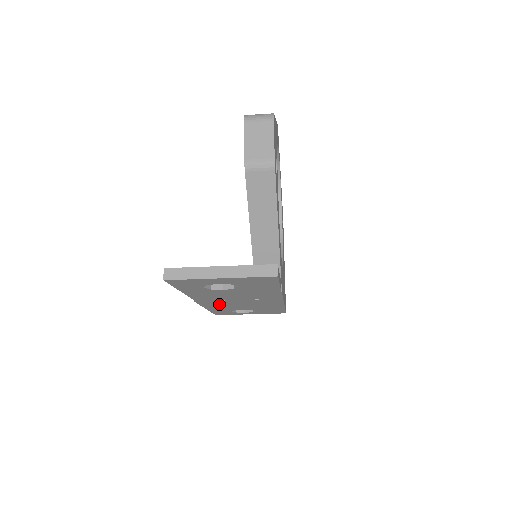
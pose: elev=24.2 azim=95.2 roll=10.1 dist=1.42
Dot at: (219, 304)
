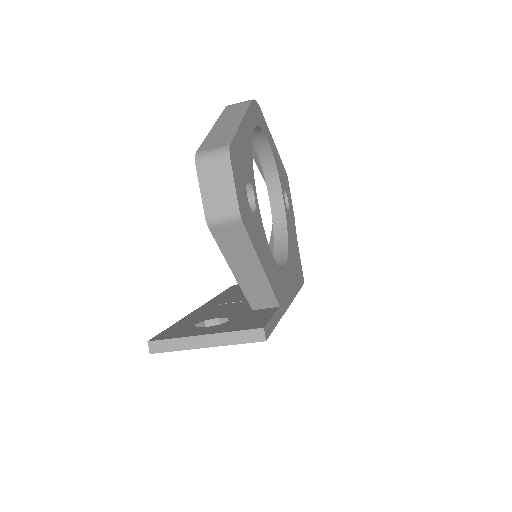
Dot at: occluded
